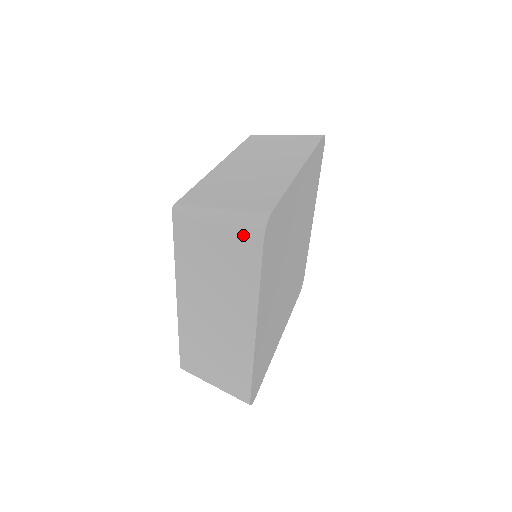
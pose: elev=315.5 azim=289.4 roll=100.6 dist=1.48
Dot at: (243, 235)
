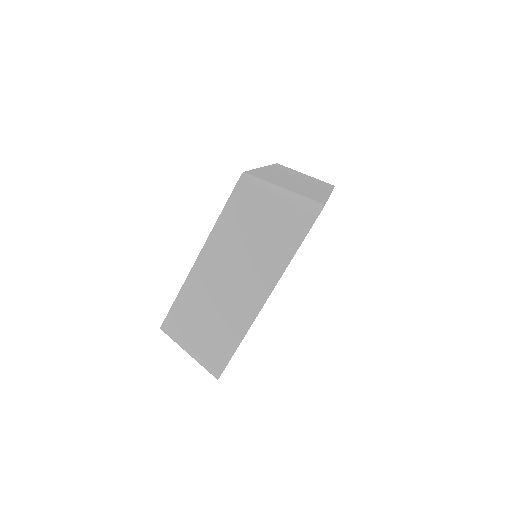
Dot at: (298, 213)
